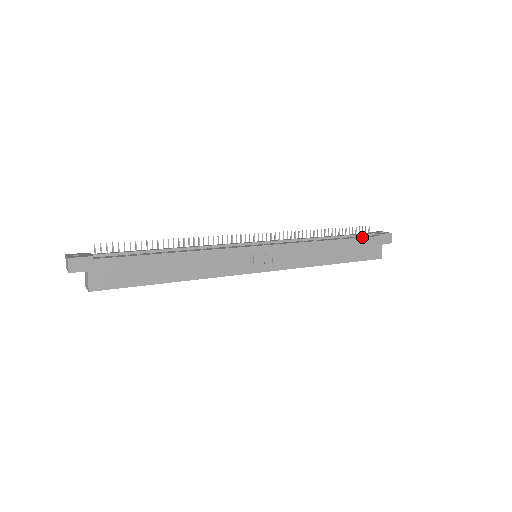
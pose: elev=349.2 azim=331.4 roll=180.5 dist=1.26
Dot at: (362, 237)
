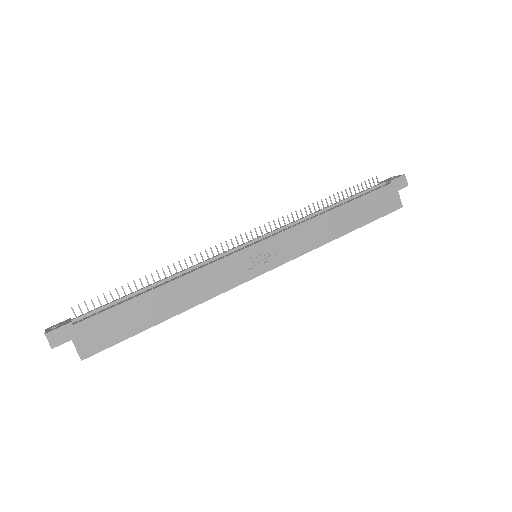
Dot at: (371, 192)
